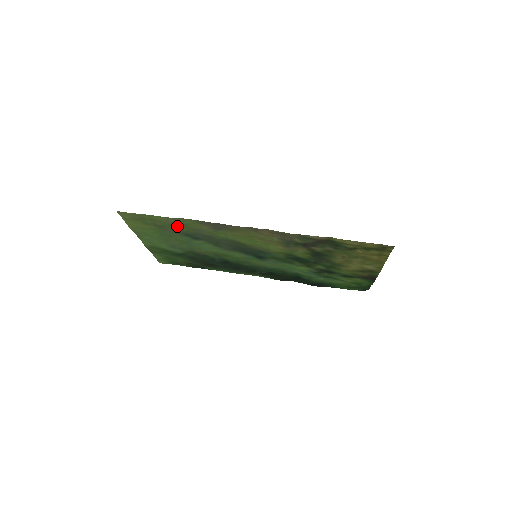
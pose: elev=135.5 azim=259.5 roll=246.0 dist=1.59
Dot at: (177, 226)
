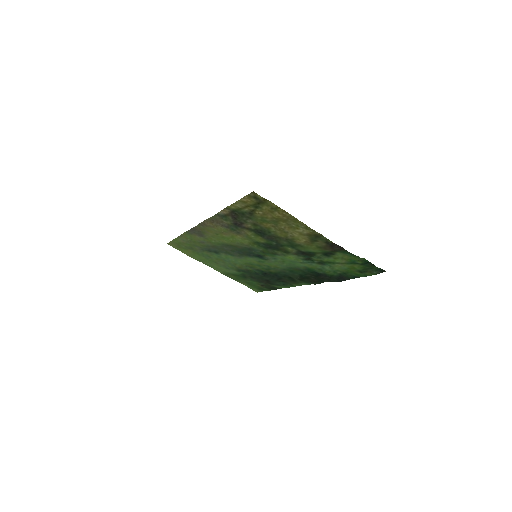
Dot at: (193, 244)
